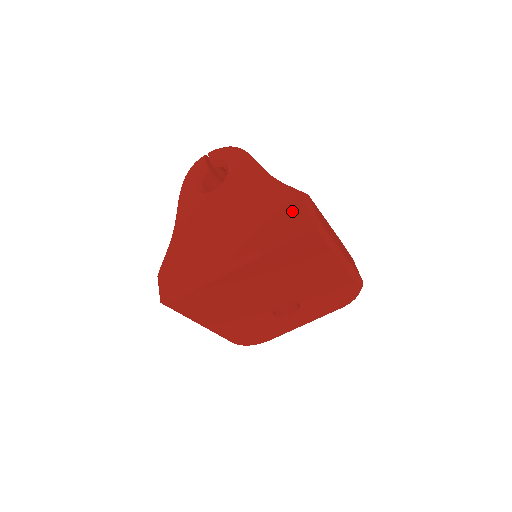
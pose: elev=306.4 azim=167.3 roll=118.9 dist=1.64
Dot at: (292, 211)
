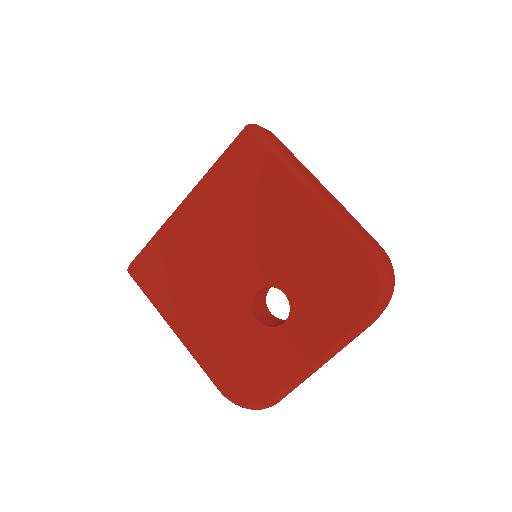
Dot at: occluded
